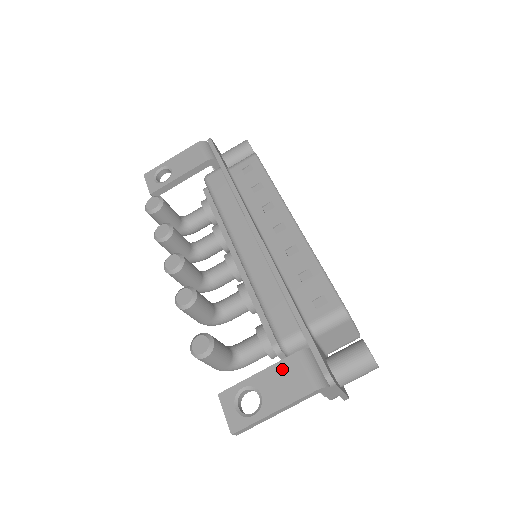
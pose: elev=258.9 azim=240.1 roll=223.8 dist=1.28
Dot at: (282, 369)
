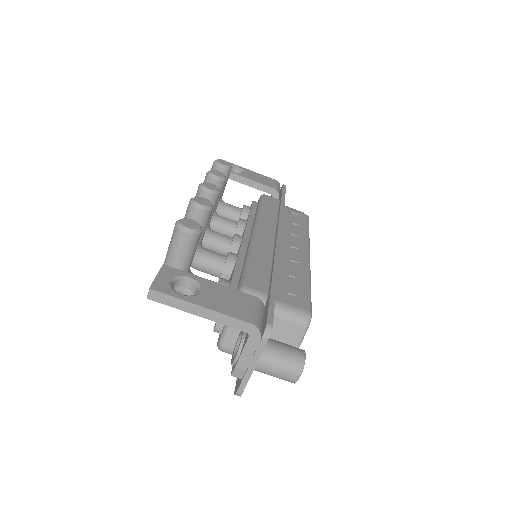
Dot at: (234, 294)
